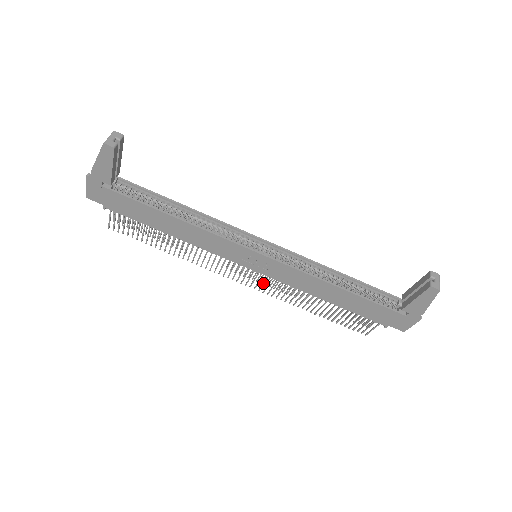
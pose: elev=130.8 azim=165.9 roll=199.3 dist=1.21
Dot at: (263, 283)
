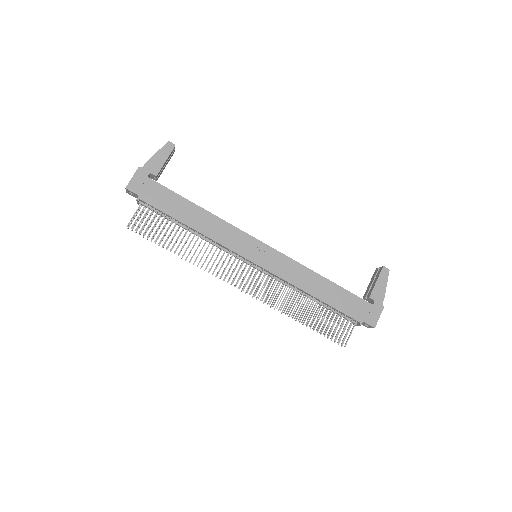
Dot at: (260, 284)
